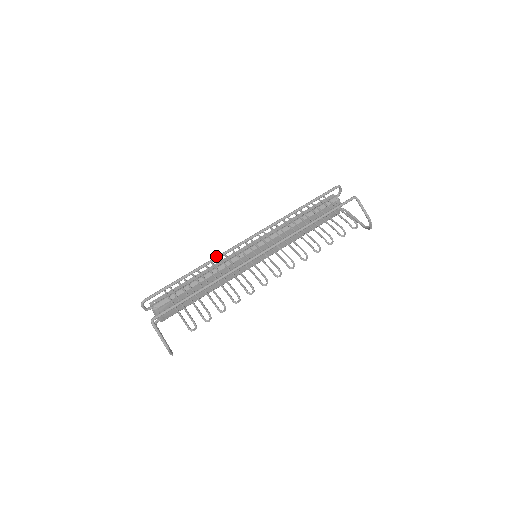
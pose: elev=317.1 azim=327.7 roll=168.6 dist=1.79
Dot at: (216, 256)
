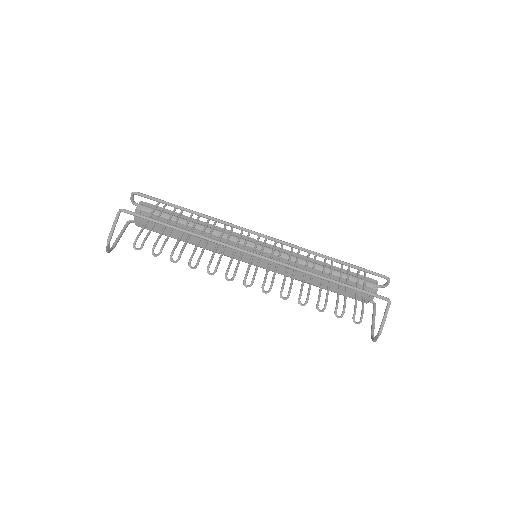
Dot at: occluded
